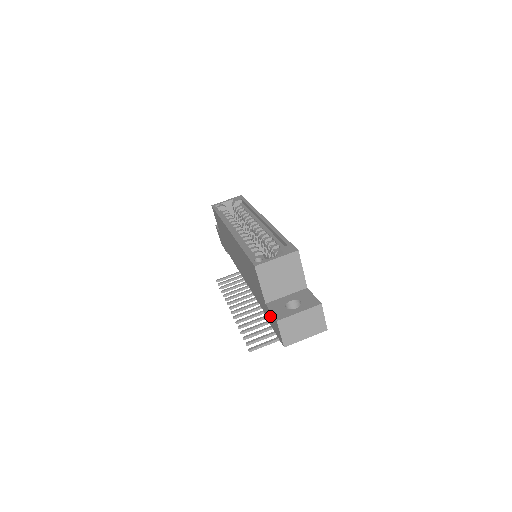
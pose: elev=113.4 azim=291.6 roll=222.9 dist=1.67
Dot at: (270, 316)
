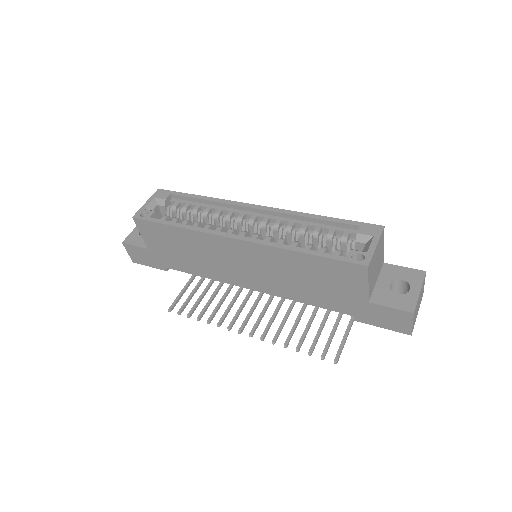
Dot at: (378, 313)
